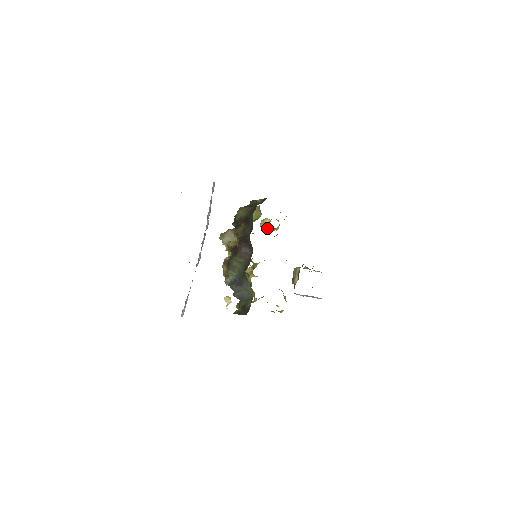
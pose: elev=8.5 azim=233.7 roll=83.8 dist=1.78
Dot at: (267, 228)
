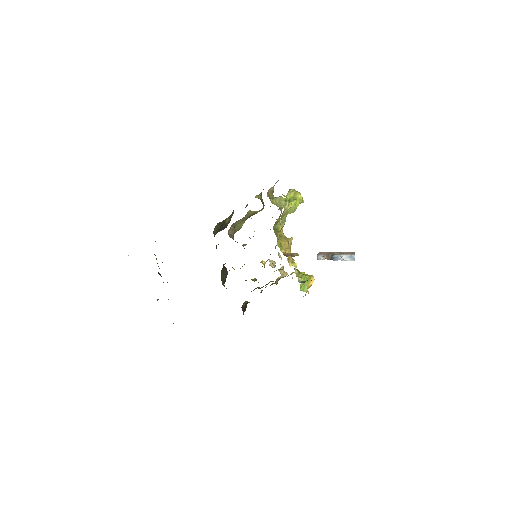
Dot at: occluded
